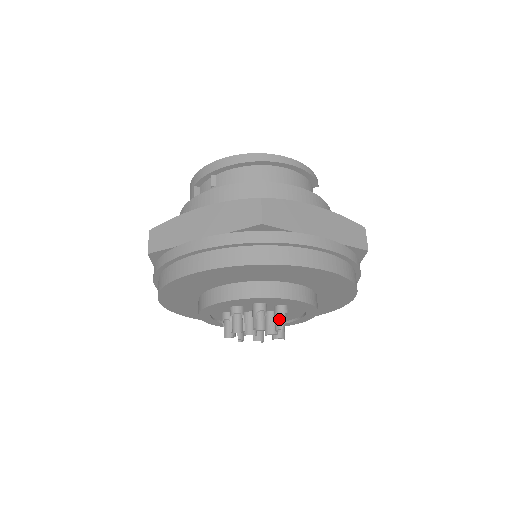
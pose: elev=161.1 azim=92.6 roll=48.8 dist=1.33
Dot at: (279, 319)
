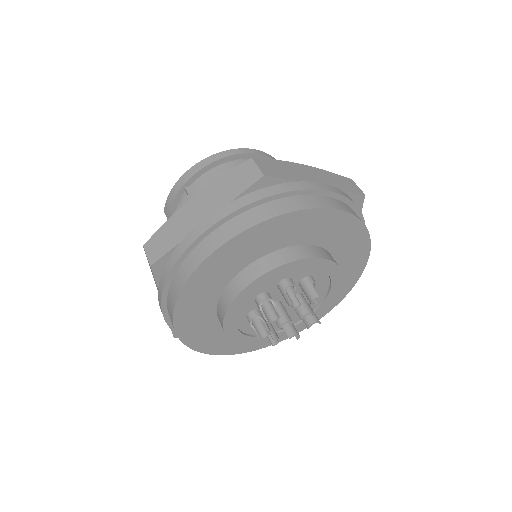
Dot at: (310, 289)
